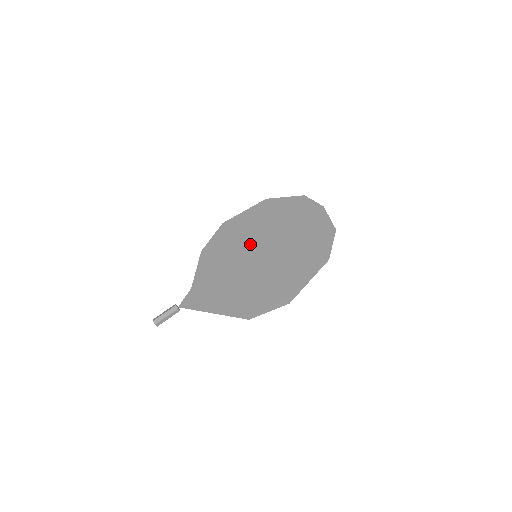
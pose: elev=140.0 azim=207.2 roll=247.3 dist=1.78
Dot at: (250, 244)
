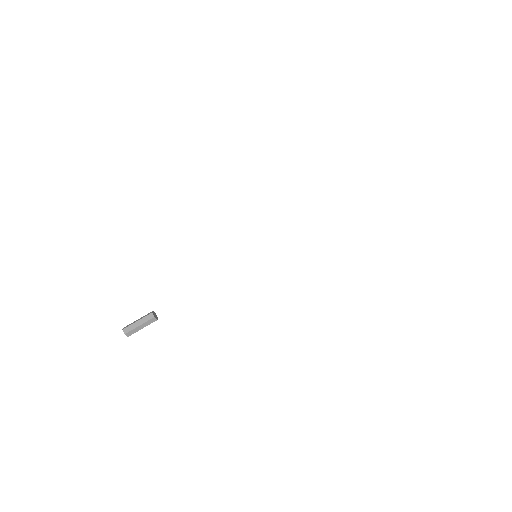
Dot at: occluded
